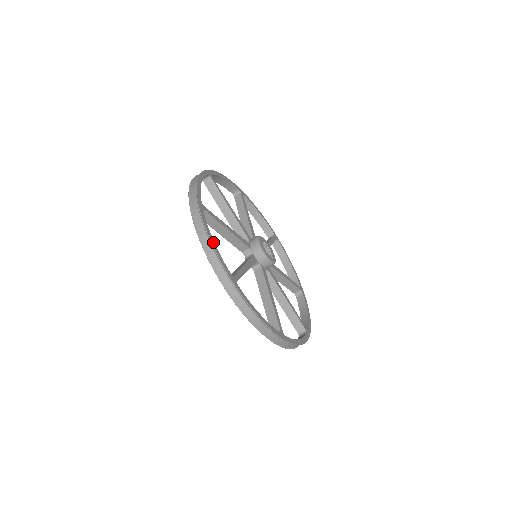
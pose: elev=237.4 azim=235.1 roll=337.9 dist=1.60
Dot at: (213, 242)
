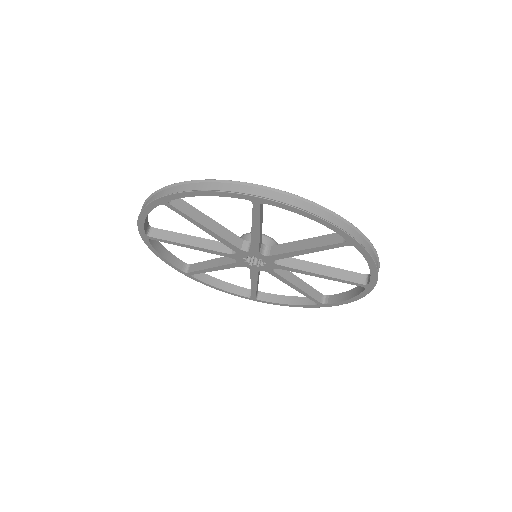
Dot at: occluded
